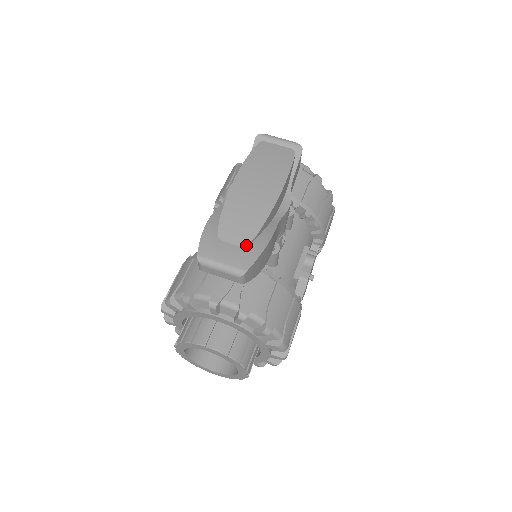
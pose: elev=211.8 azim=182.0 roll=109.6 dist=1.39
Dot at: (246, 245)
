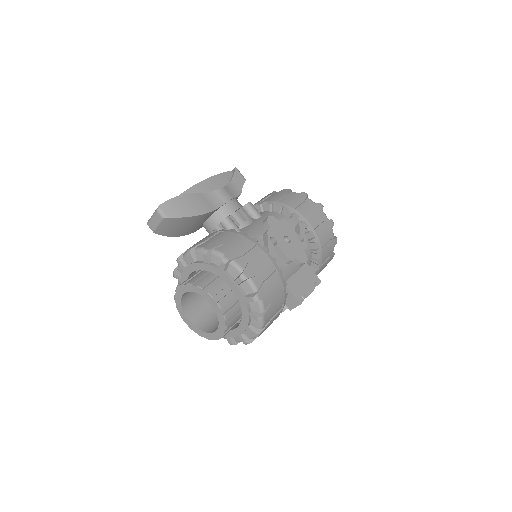
Dot at: occluded
